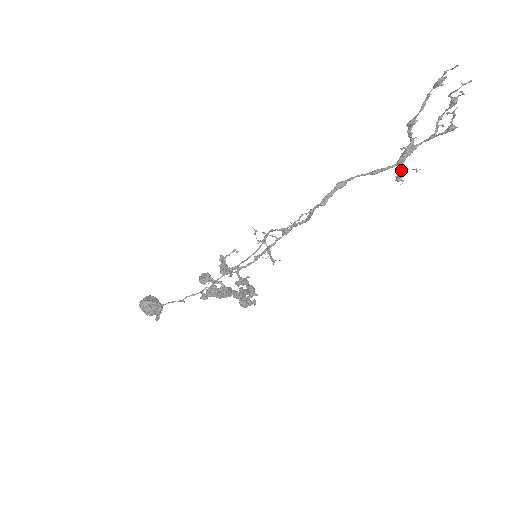
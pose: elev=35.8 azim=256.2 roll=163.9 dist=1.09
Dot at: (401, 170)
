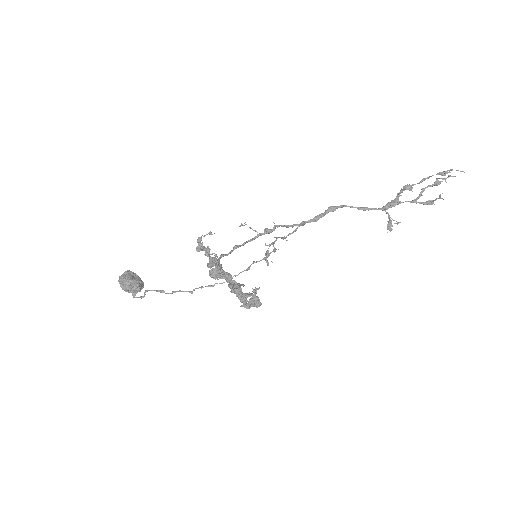
Dot at: (391, 221)
